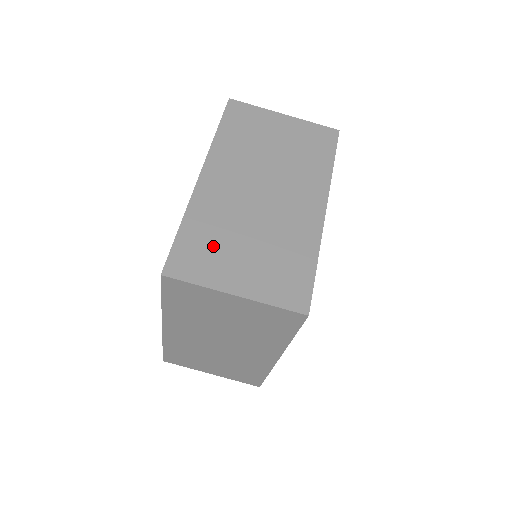
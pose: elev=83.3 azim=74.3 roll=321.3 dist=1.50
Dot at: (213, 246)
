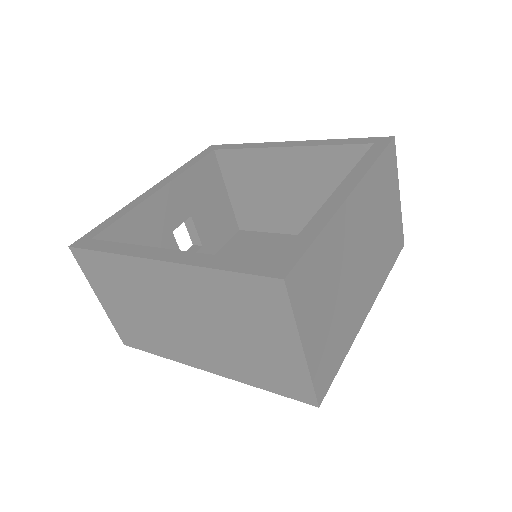
Dot at: (320, 282)
